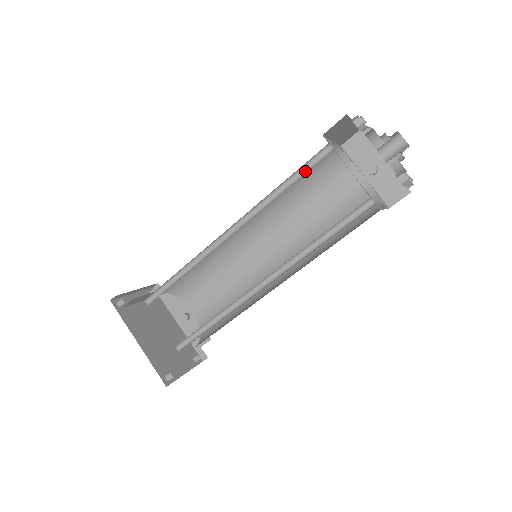
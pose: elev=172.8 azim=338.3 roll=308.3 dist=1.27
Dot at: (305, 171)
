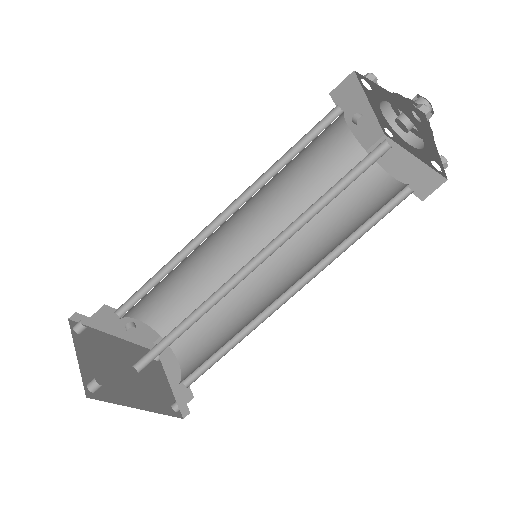
Dot at: (352, 173)
